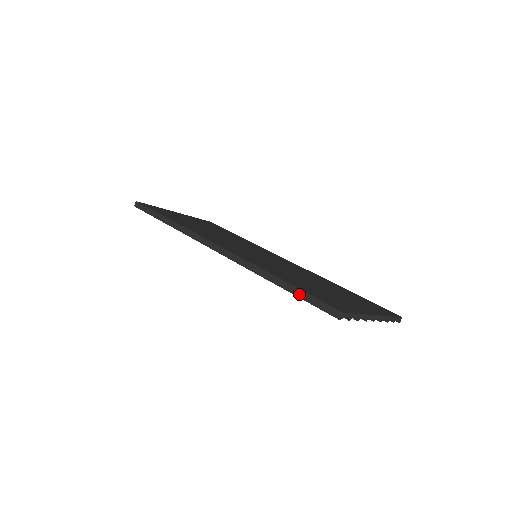
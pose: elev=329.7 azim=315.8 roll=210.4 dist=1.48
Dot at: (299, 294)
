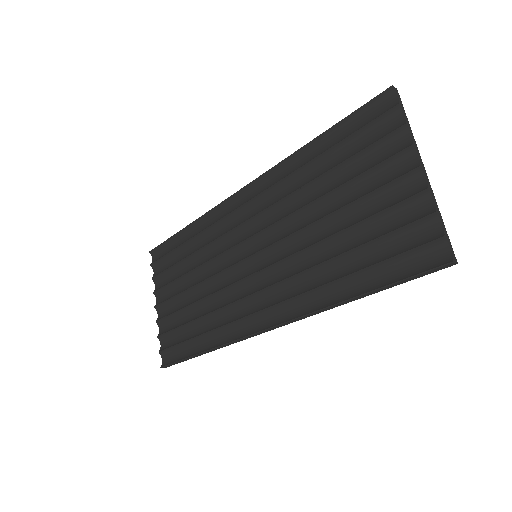
Dot at: (342, 122)
